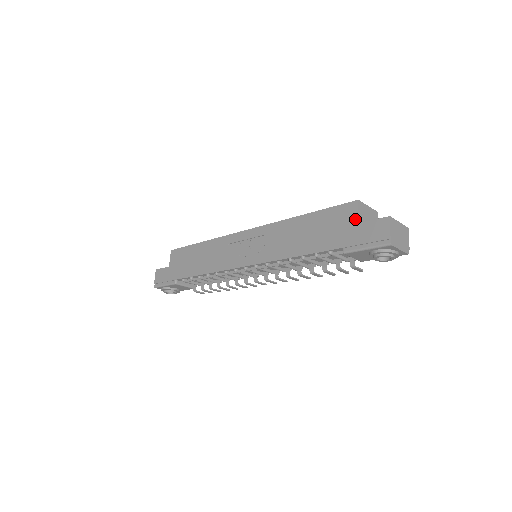
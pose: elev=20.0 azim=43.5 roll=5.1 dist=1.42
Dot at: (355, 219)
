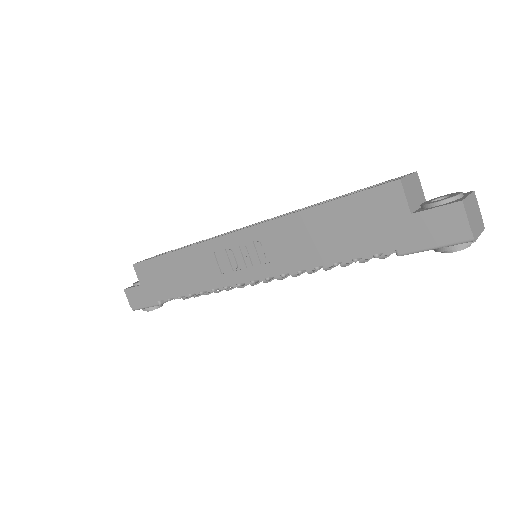
Dot at: (404, 208)
